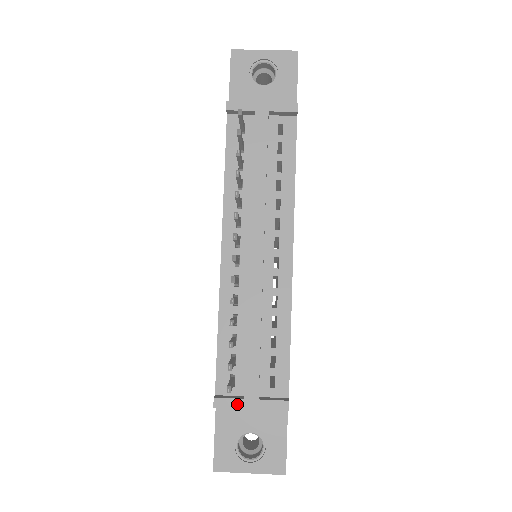
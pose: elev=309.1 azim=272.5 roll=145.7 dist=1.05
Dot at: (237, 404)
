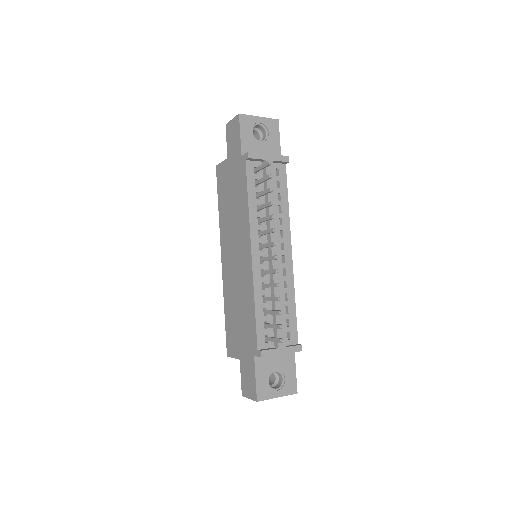
Dot at: (274, 352)
